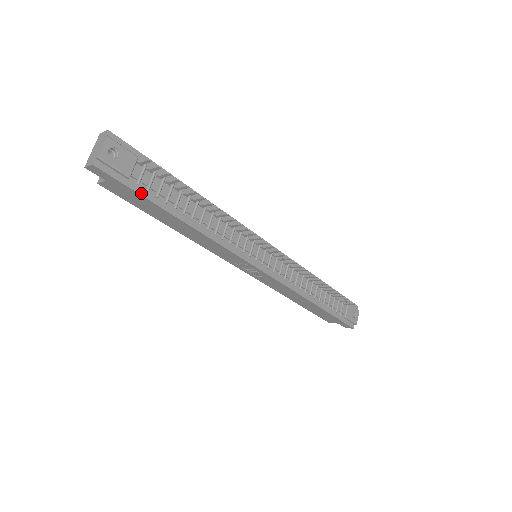
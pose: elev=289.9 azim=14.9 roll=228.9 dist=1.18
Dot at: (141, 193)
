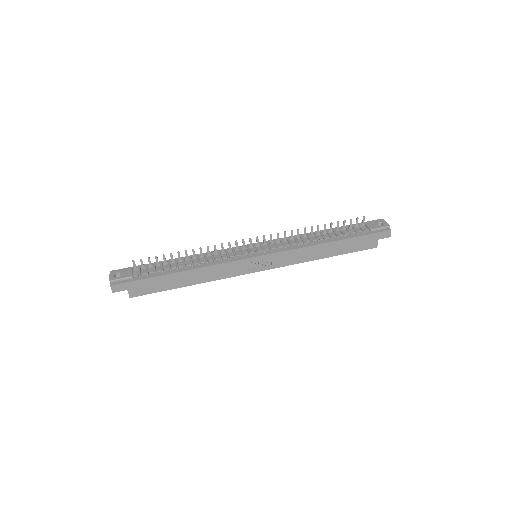
Dot at: (145, 278)
